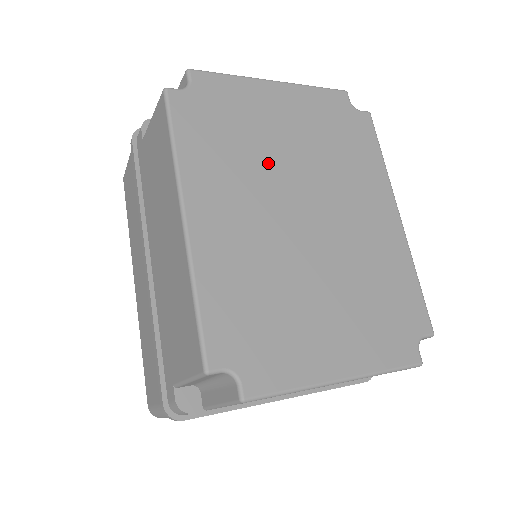
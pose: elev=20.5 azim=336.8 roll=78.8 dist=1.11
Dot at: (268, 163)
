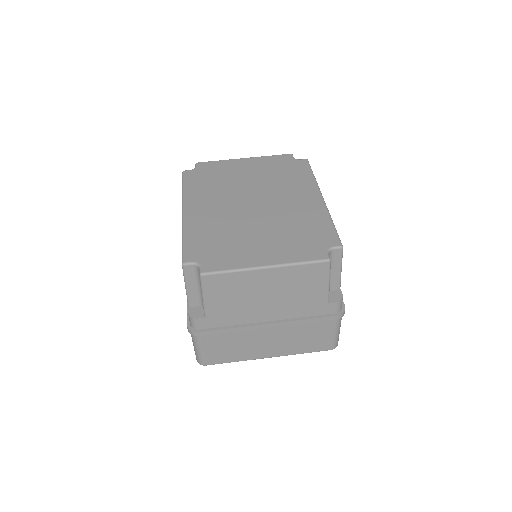
Dot at: (234, 187)
